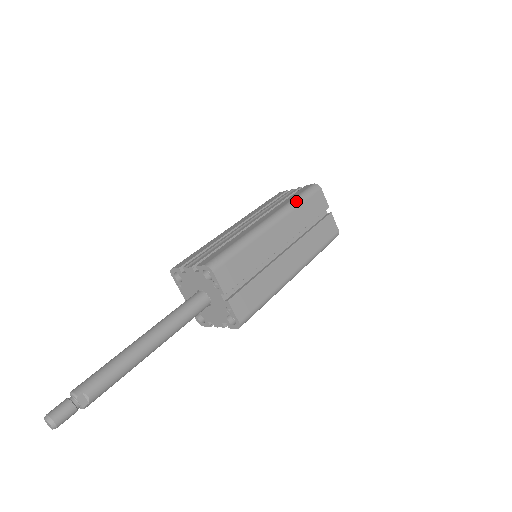
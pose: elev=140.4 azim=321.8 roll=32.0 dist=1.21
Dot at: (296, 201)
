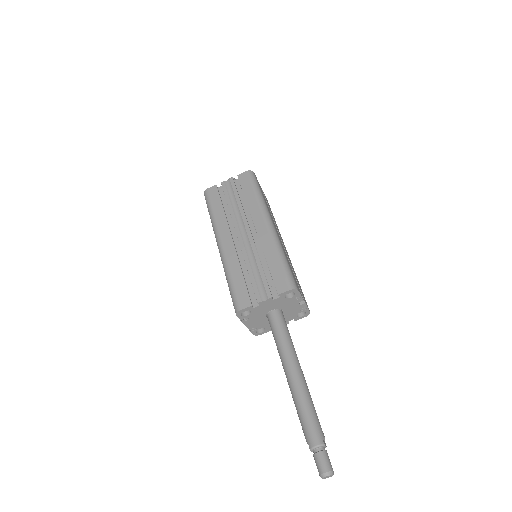
Dot at: (260, 195)
